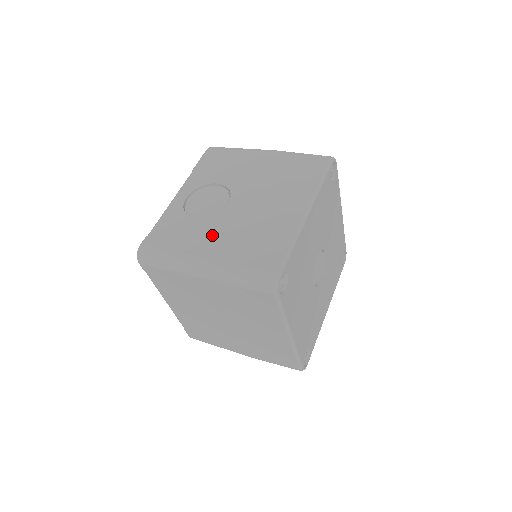
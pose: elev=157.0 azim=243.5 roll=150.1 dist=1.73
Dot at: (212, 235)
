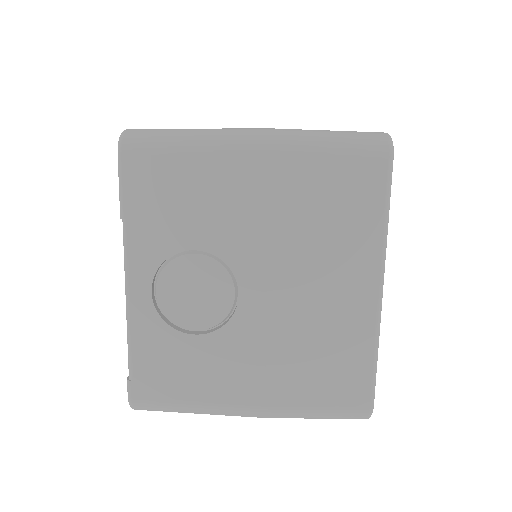
Dot at: (243, 365)
